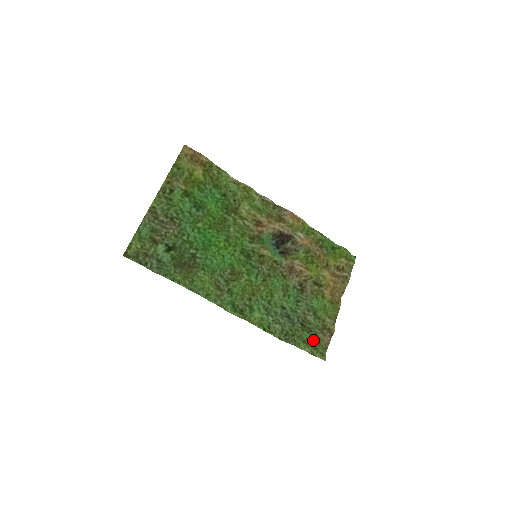
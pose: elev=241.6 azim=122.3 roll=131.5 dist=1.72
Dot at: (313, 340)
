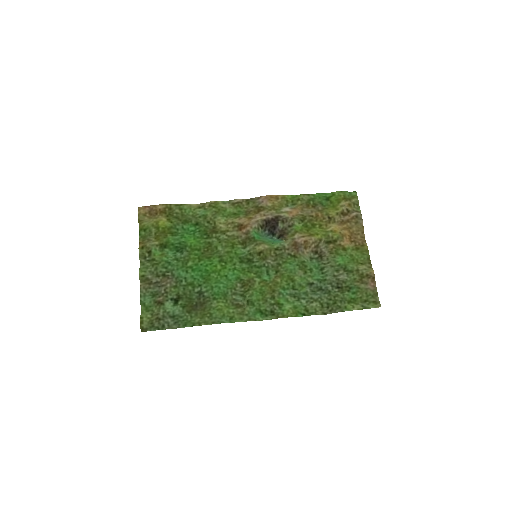
Dot at: (358, 295)
